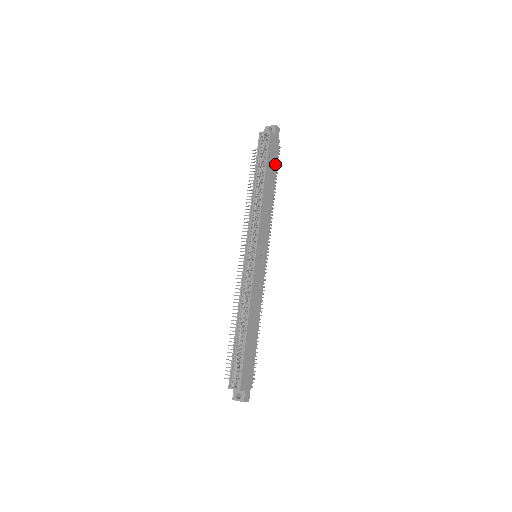
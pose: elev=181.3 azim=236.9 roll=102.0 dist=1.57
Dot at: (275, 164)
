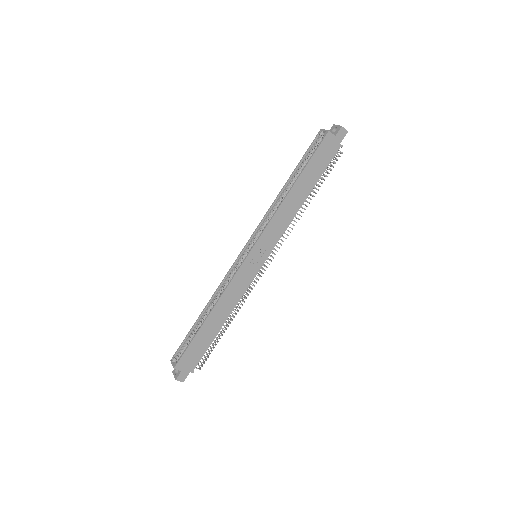
Dot at: (322, 170)
